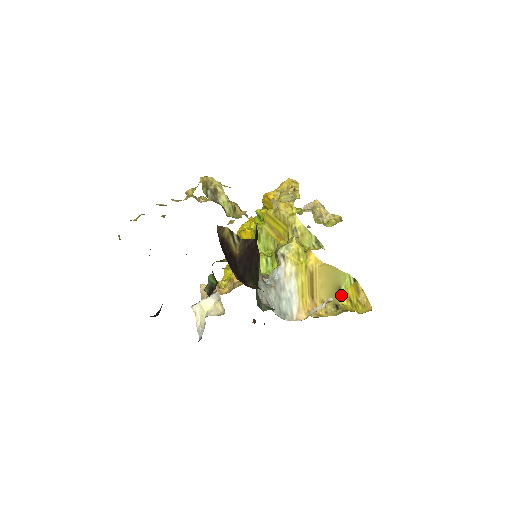
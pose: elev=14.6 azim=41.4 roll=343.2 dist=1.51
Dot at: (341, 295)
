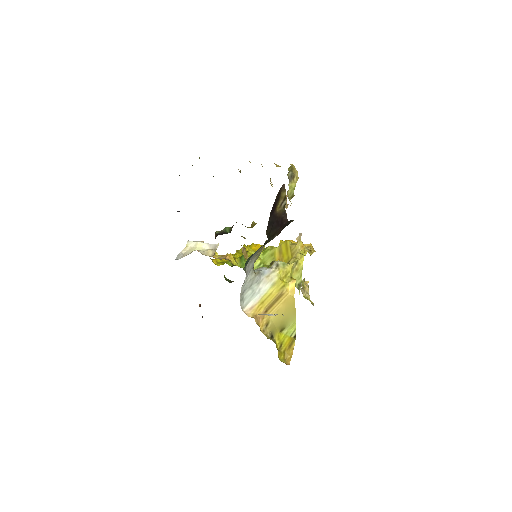
Dot at: (280, 334)
